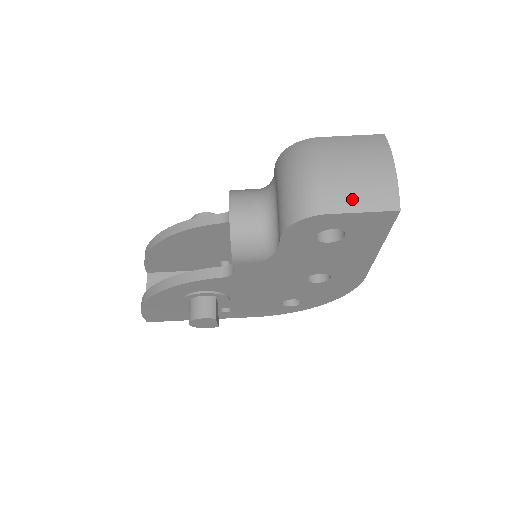
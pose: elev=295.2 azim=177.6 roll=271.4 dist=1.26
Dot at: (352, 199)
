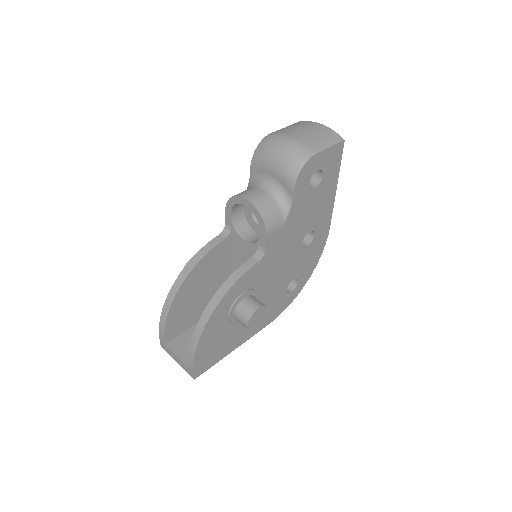
Dot at: (320, 143)
